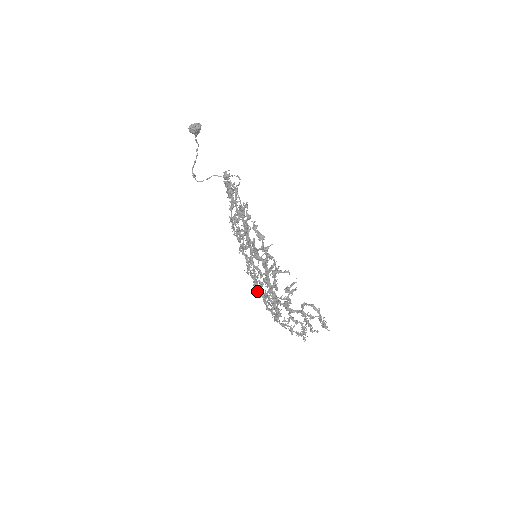
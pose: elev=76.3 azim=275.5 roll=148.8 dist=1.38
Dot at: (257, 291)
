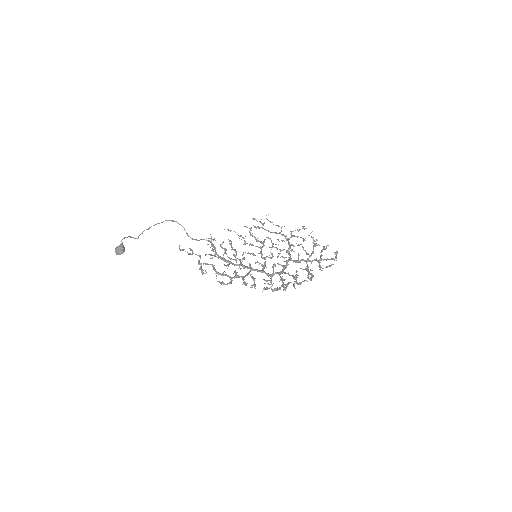
Dot at: (263, 243)
